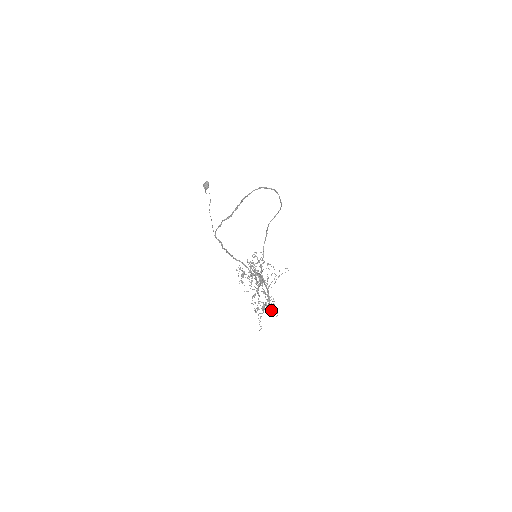
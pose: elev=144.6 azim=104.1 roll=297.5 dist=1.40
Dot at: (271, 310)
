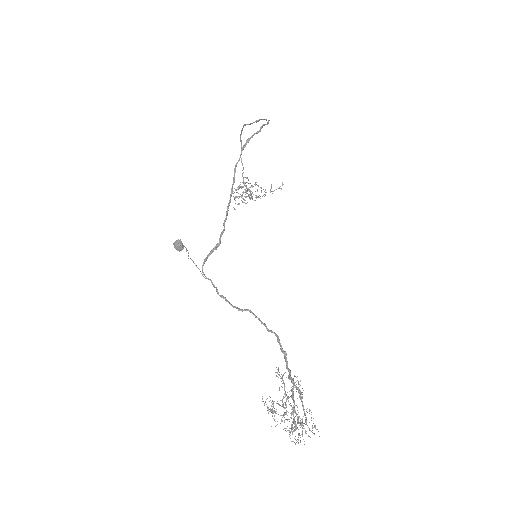
Dot at: occluded
